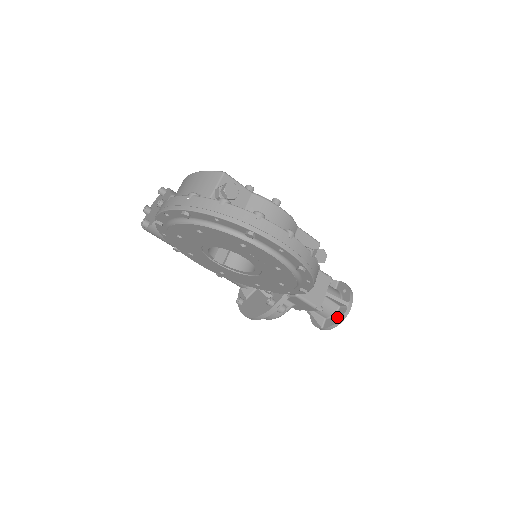
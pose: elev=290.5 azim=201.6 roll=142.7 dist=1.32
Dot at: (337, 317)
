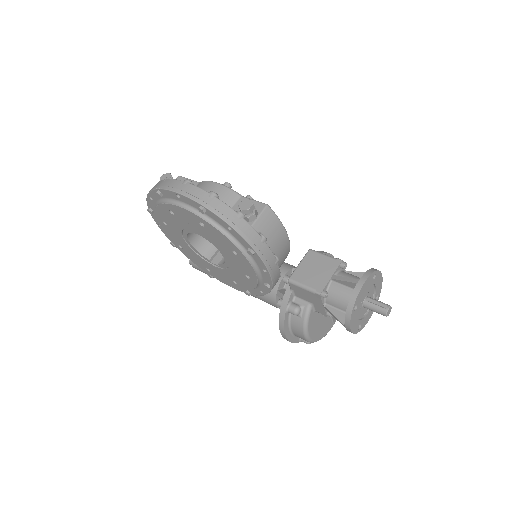
Dot at: (350, 302)
